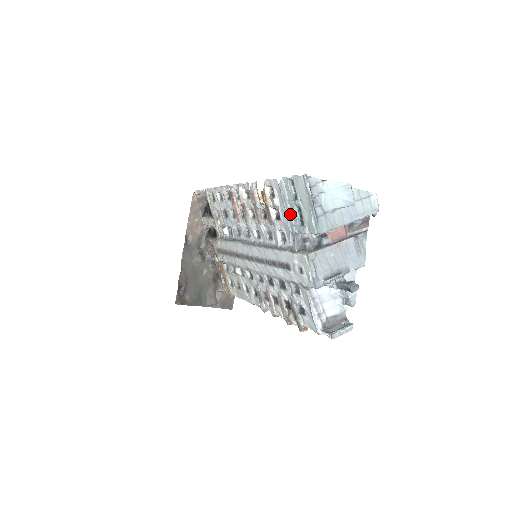
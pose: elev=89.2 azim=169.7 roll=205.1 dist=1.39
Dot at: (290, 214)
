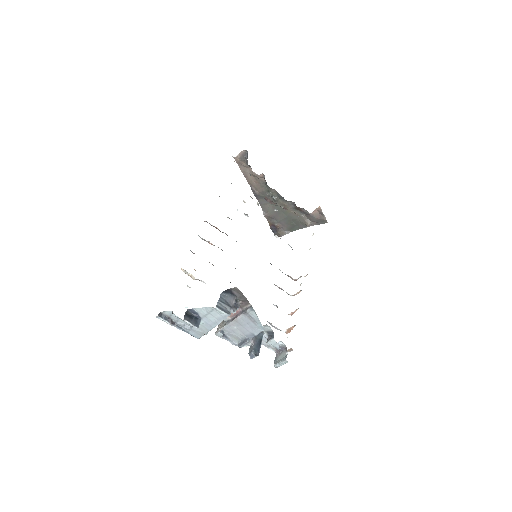
Dot at: occluded
